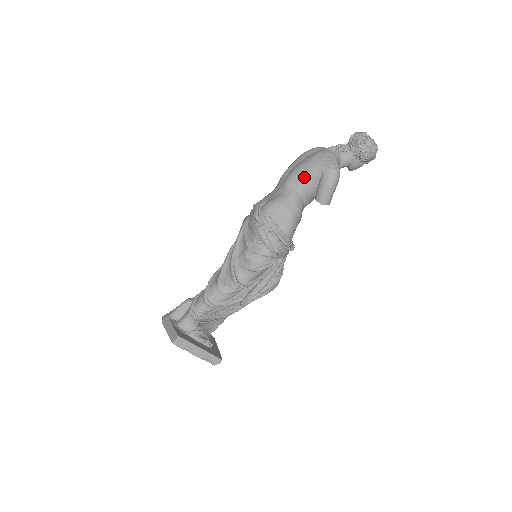
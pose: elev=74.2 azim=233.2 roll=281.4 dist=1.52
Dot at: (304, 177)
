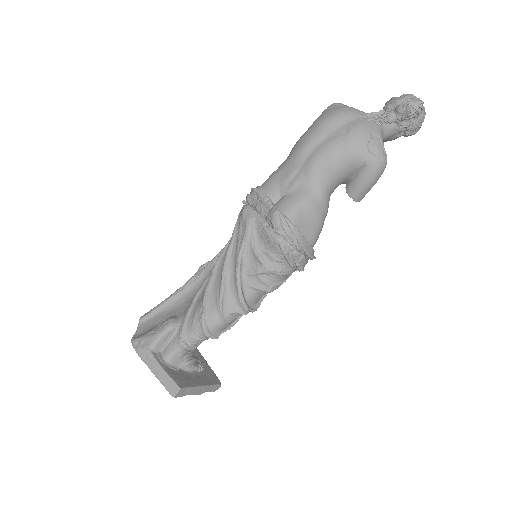
Dot at: (340, 166)
